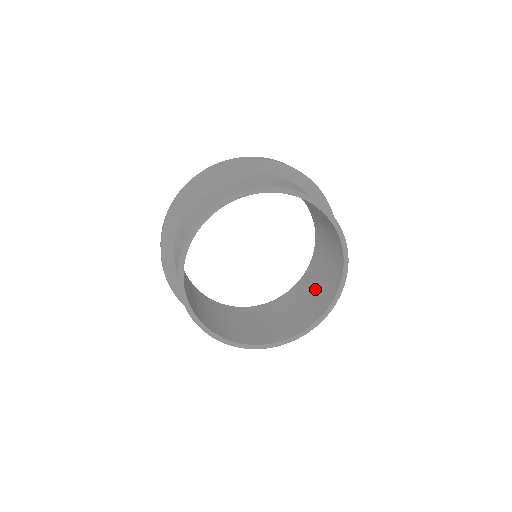
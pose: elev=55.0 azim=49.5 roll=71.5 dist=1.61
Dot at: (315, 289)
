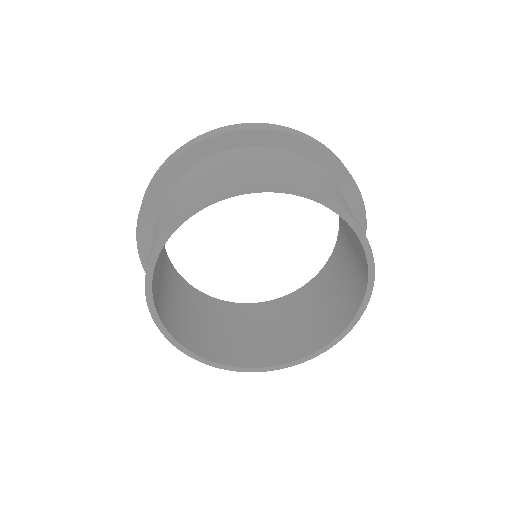
Dot at: (350, 259)
